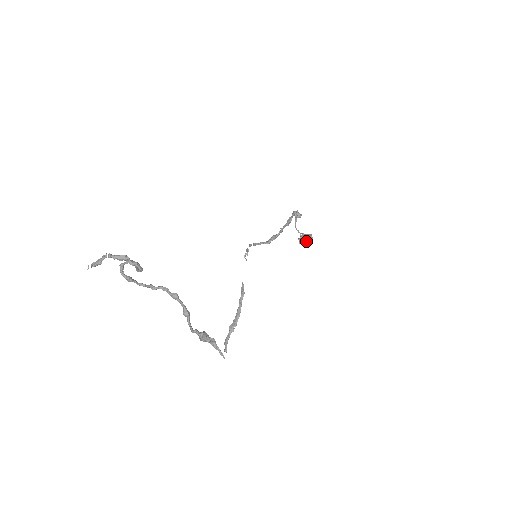
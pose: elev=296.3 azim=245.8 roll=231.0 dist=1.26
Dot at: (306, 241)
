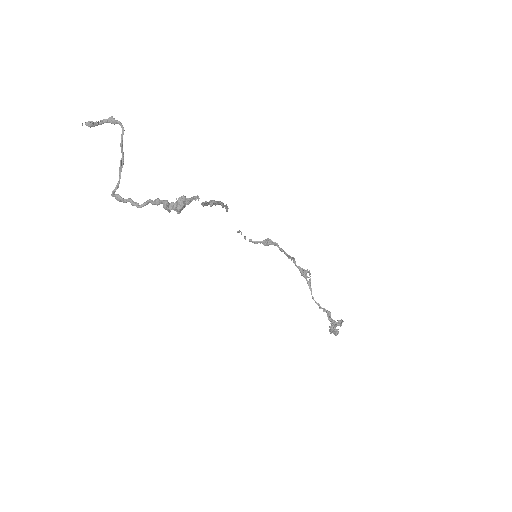
Dot at: (336, 324)
